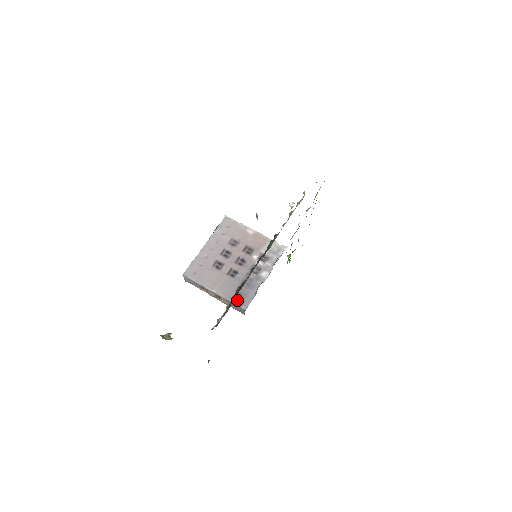
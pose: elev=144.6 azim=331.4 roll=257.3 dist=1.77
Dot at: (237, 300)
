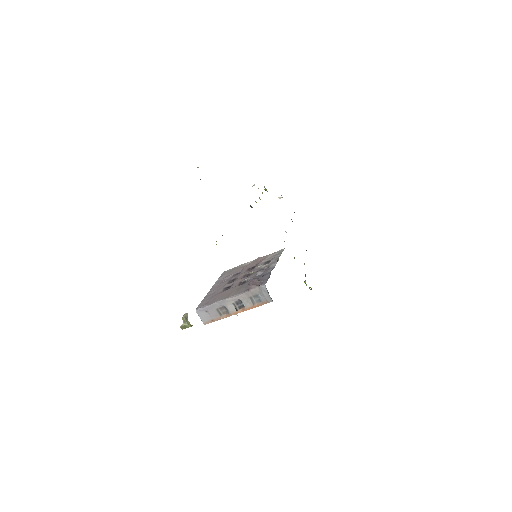
Dot at: (253, 283)
